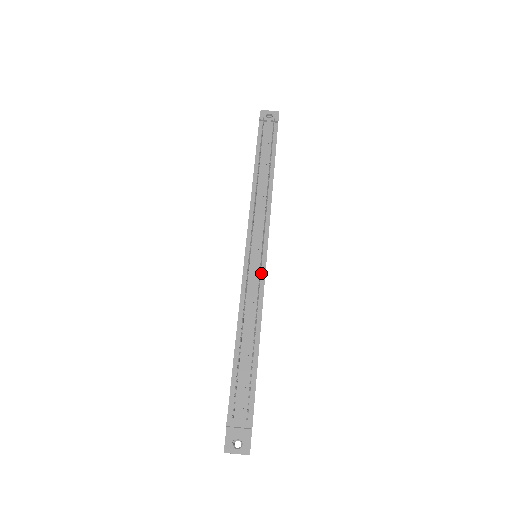
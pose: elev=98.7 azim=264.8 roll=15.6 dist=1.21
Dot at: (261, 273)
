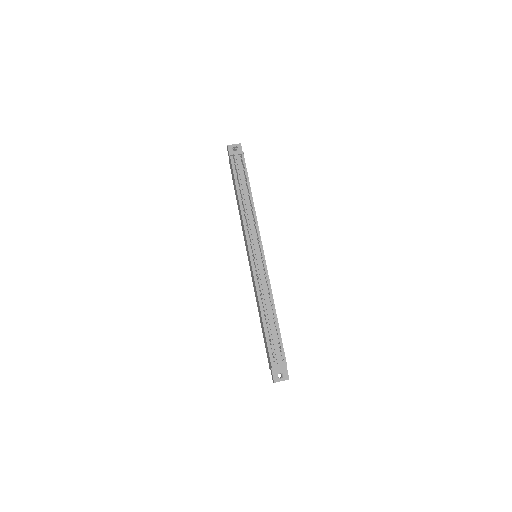
Dot at: occluded
